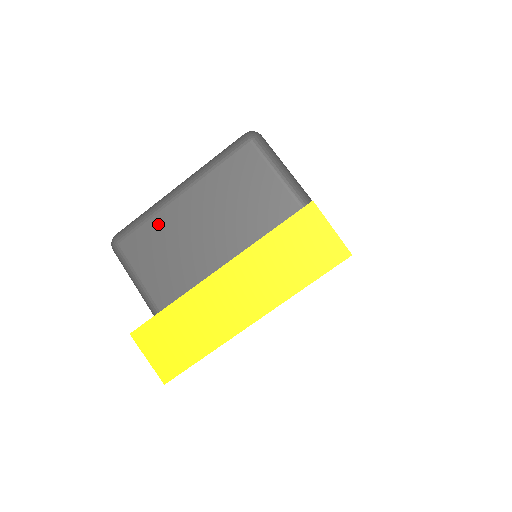
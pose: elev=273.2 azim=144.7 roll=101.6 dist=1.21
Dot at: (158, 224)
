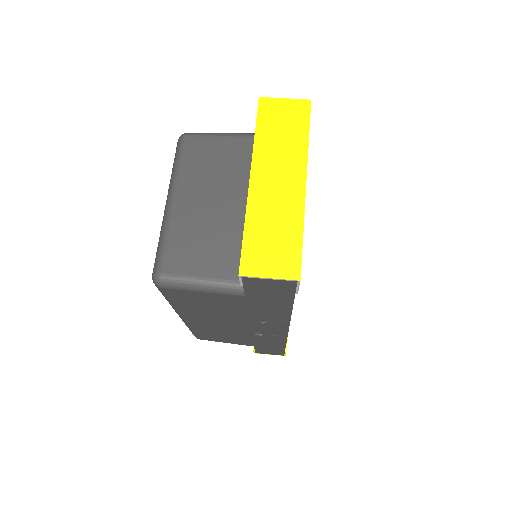
Dot at: (177, 232)
